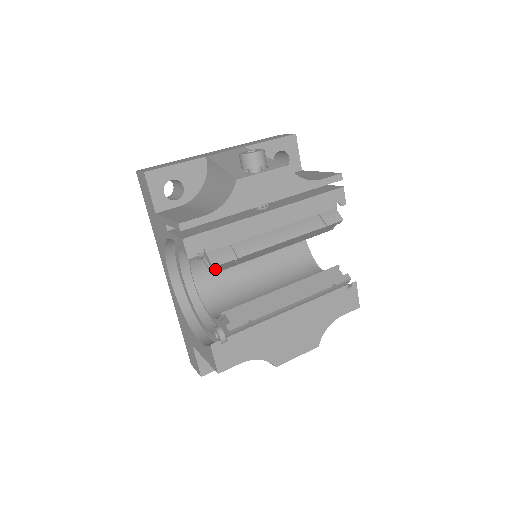
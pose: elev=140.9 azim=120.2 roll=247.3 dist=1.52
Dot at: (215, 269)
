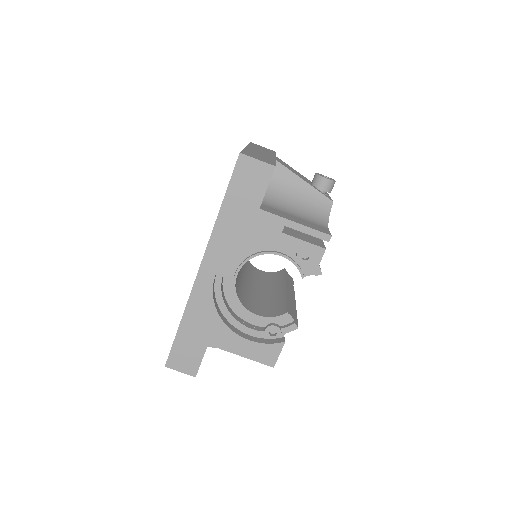
Dot at: (309, 274)
